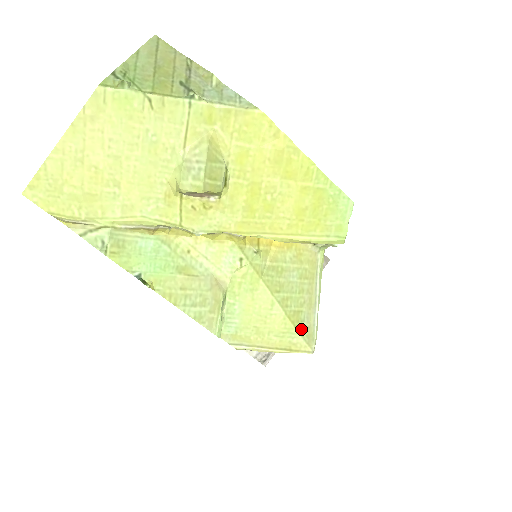
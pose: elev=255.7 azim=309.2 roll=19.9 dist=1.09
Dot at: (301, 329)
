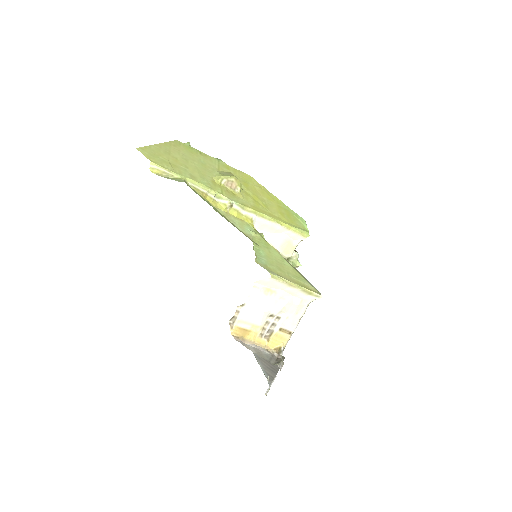
Dot at: (306, 281)
